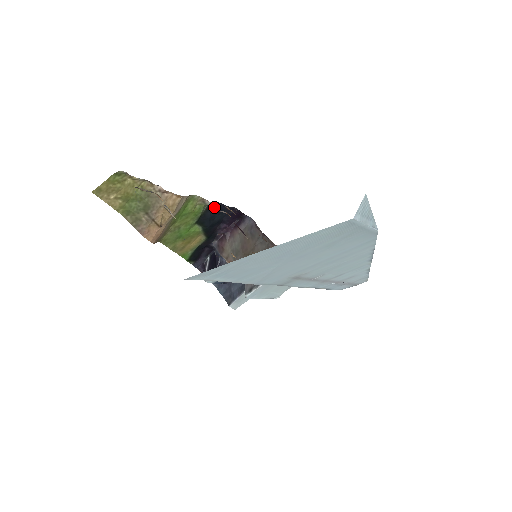
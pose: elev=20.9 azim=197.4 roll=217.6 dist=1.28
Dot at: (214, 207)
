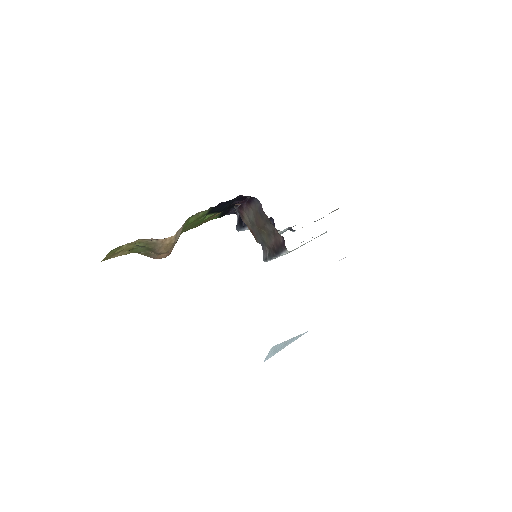
Dot at: (218, 205)
